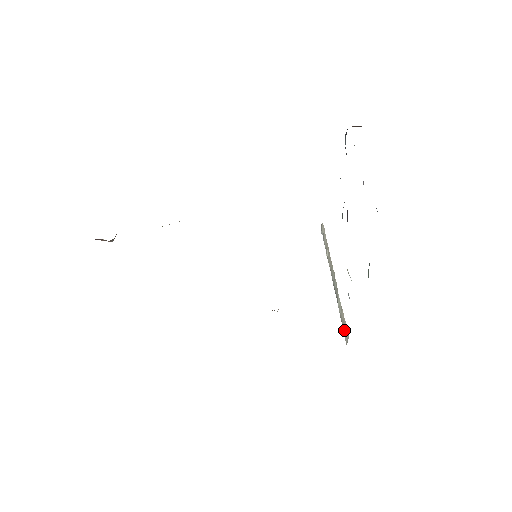
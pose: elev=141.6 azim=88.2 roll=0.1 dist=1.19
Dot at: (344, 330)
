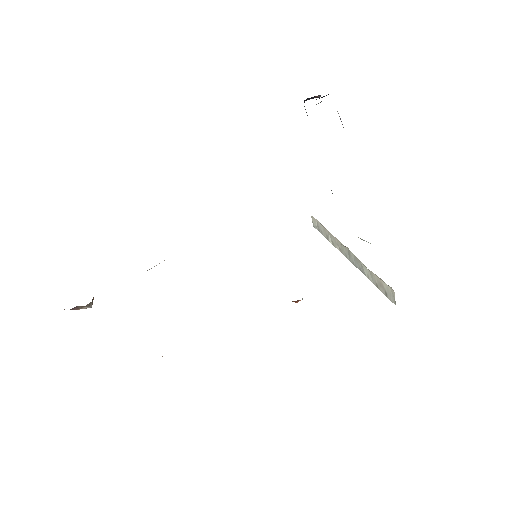
Dot at: (385, 292)
